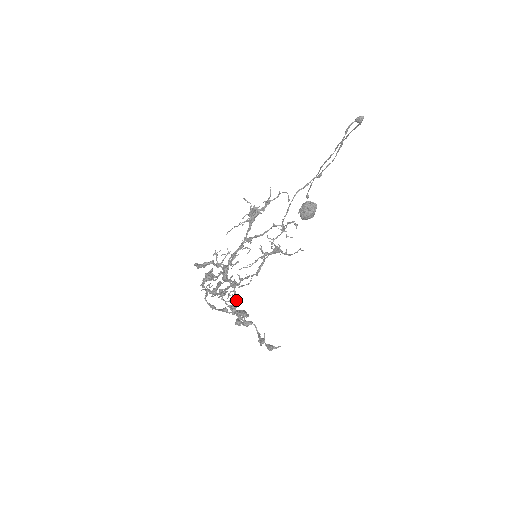
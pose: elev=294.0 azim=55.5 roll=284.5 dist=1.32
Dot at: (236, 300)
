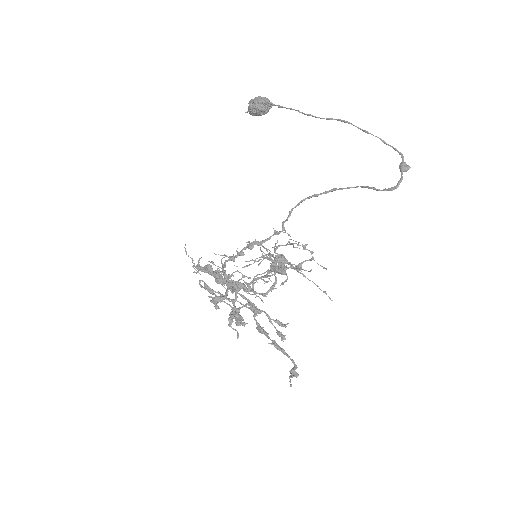
Dot at: occluded
